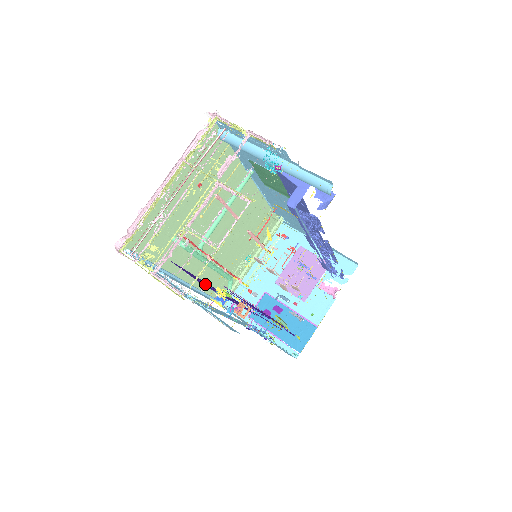
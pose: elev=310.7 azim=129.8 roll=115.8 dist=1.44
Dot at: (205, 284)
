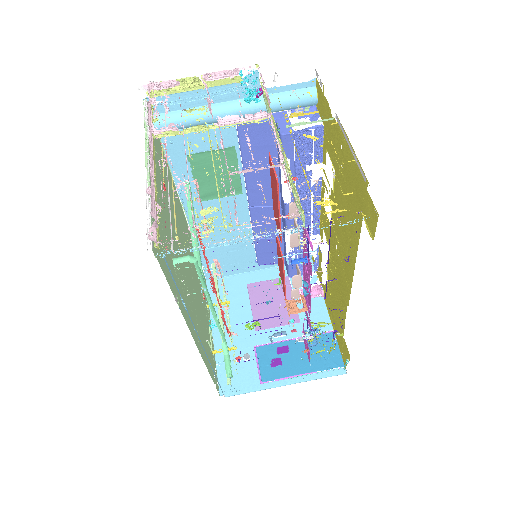
Dot at: occluded
